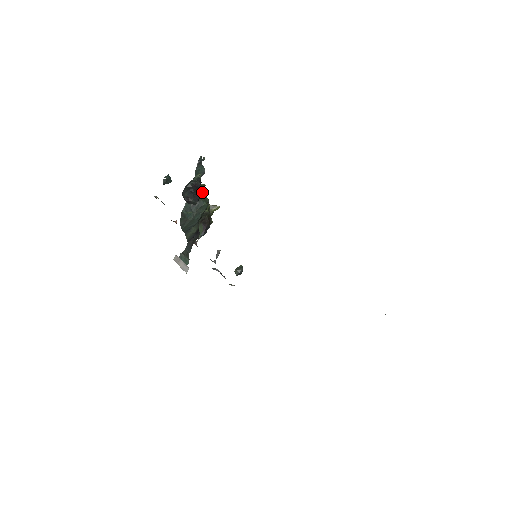
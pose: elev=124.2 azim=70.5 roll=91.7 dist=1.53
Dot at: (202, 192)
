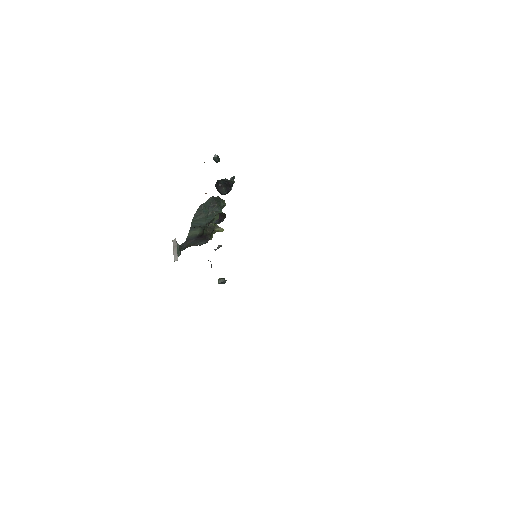
Dot at: (222, 203)
